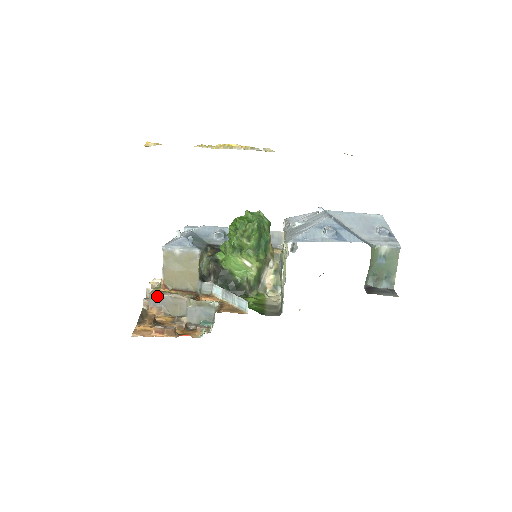
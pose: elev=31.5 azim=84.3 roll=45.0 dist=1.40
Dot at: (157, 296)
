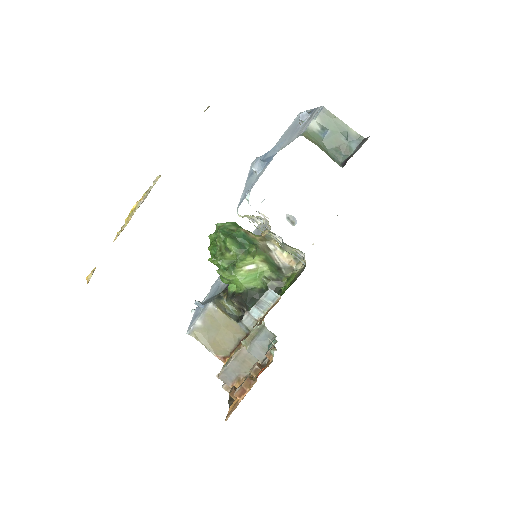
Dot at: (225, 372)
